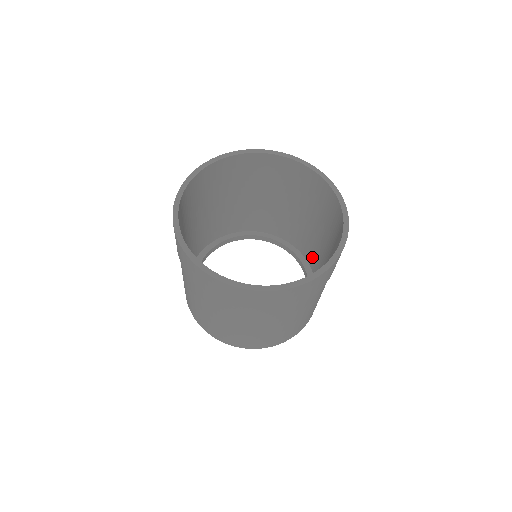
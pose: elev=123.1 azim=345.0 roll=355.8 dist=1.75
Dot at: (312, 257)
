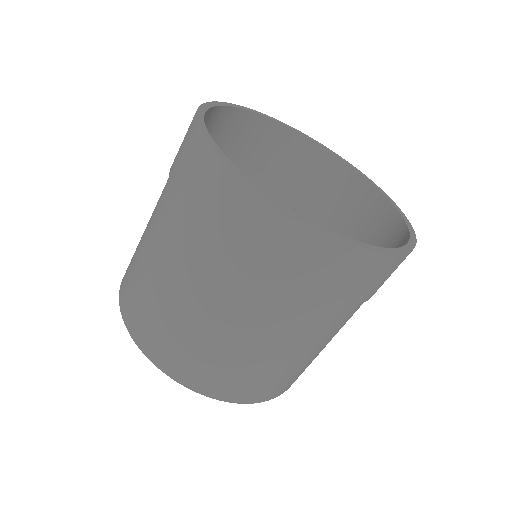
Dot at: occluded
